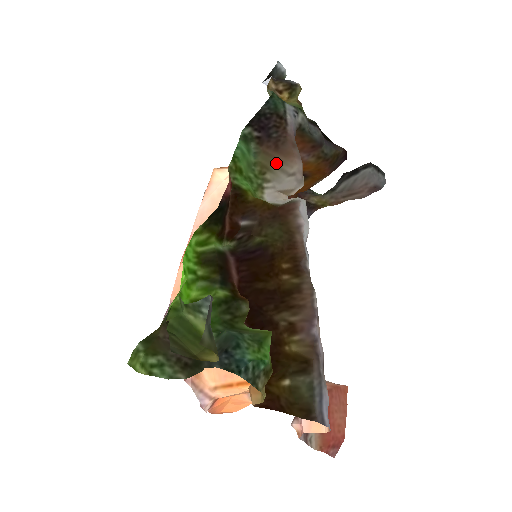
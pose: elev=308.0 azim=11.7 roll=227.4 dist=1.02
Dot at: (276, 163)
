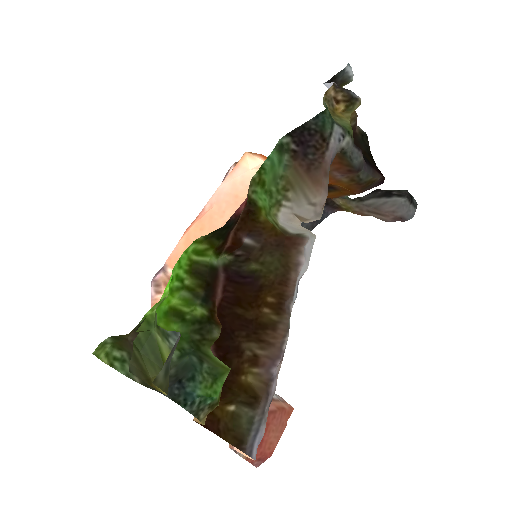
Dot at: (302, 185)
